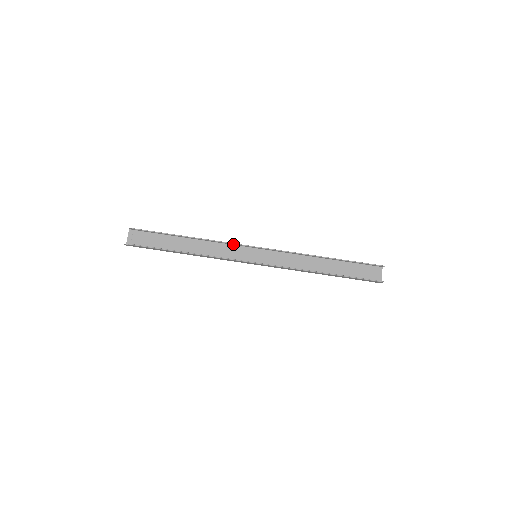
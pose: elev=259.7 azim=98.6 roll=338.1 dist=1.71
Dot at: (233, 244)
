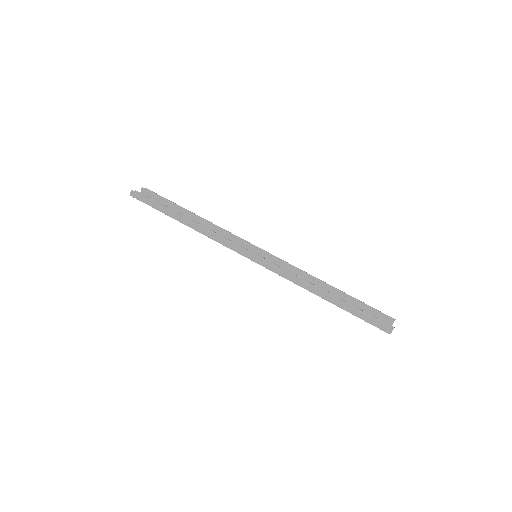
Dot at: (236, 241)
